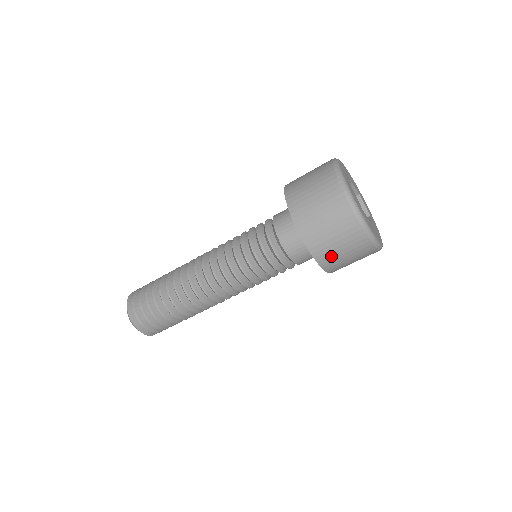
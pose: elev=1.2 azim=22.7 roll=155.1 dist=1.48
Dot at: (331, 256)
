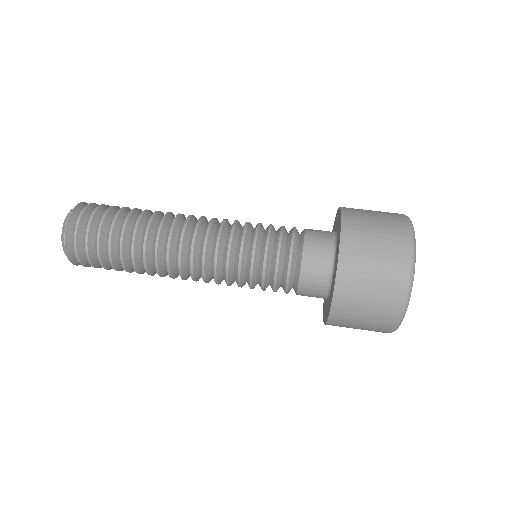
Dot at: (346, 321)
